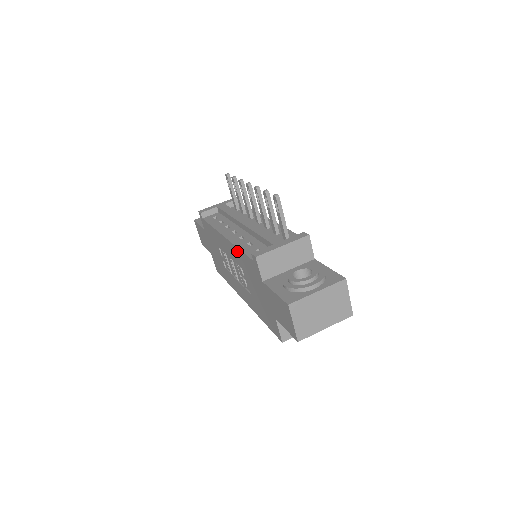
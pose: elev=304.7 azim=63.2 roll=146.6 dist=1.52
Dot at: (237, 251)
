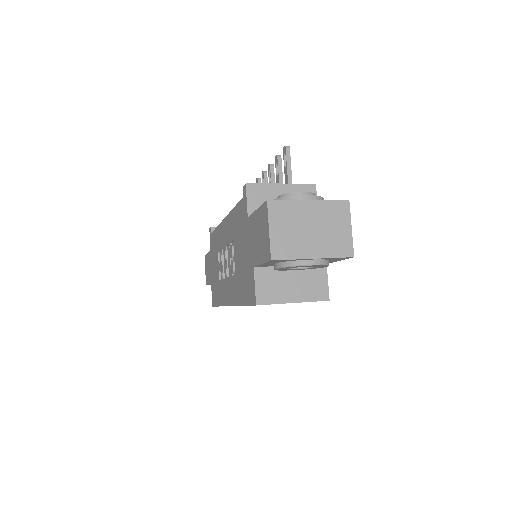
Dot at: (232, 216)
